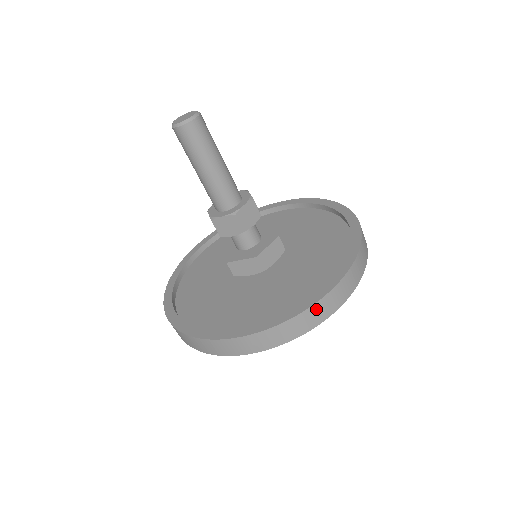
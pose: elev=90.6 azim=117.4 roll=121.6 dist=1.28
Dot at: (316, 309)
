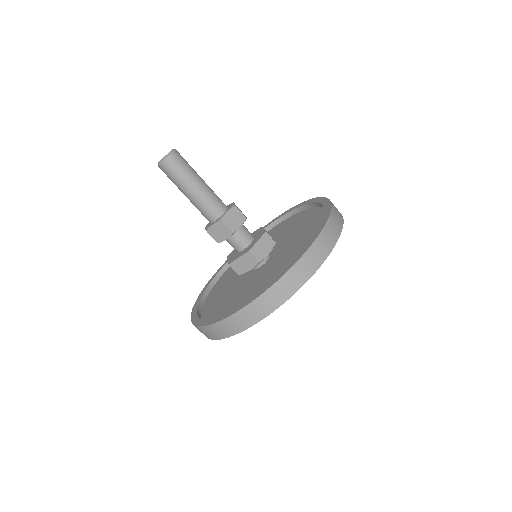
Dot at: (294, 273)
